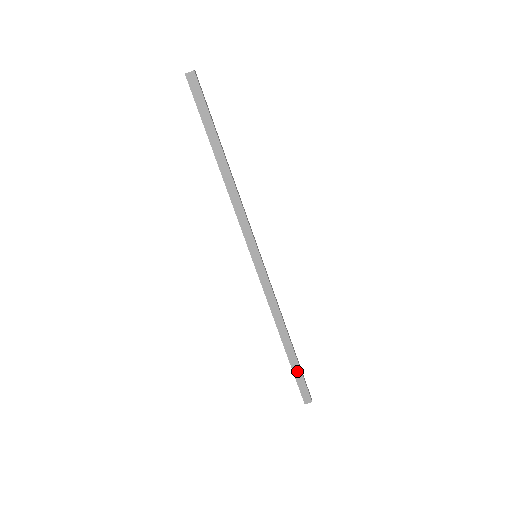
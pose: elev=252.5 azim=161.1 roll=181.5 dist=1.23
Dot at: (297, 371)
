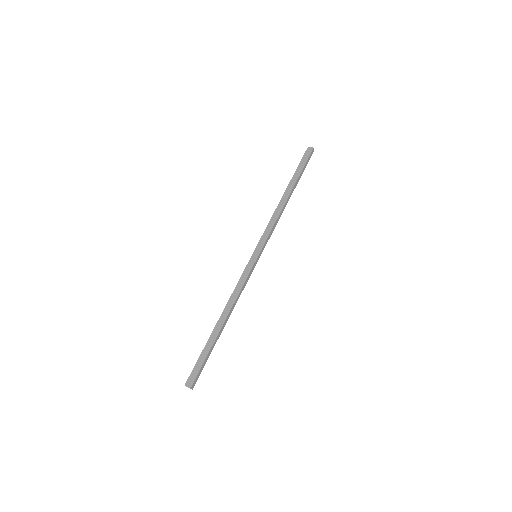
Dot at: (205, 353)
